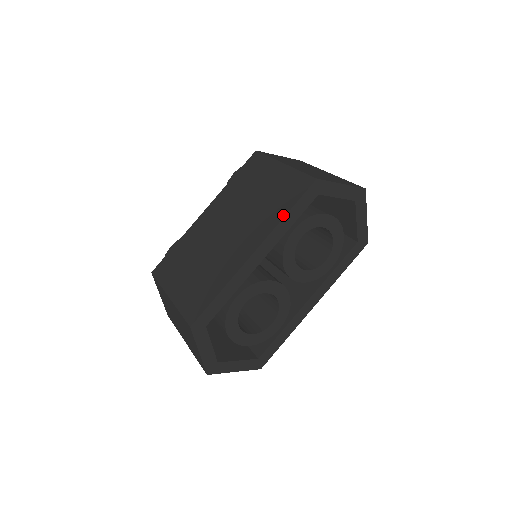
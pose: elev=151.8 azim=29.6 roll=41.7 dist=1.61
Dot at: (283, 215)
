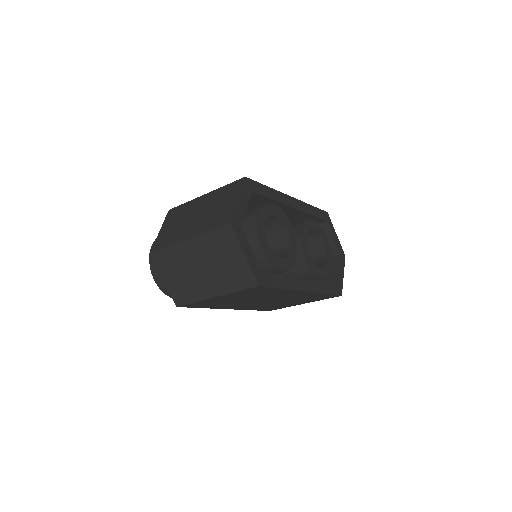
Dot at: (309, 205)
